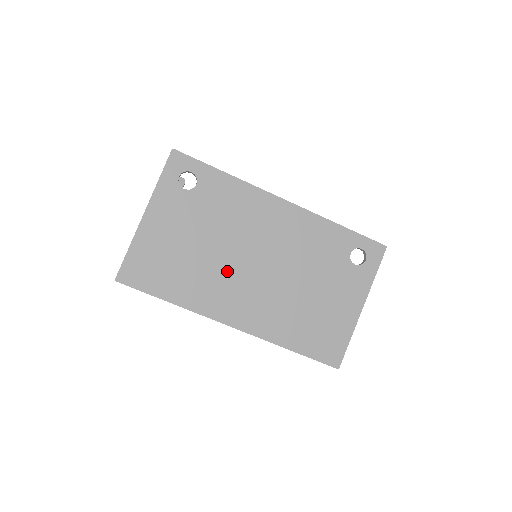
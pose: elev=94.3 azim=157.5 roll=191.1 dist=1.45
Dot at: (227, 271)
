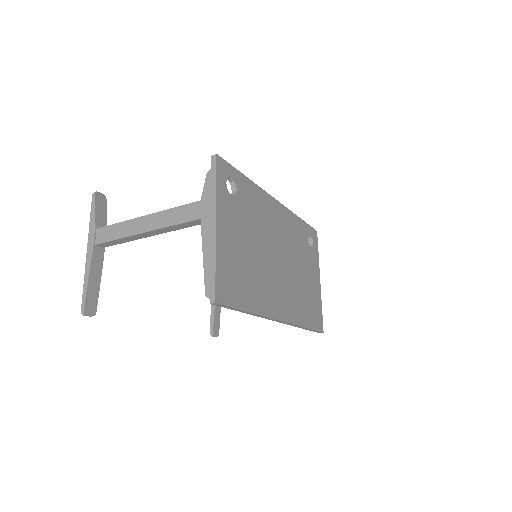
Dot at: (268, 270)
